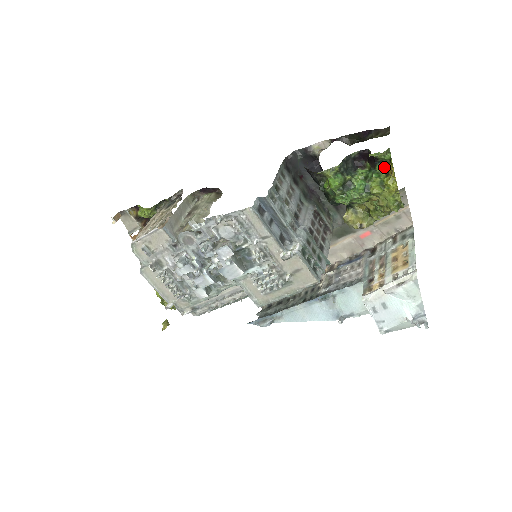
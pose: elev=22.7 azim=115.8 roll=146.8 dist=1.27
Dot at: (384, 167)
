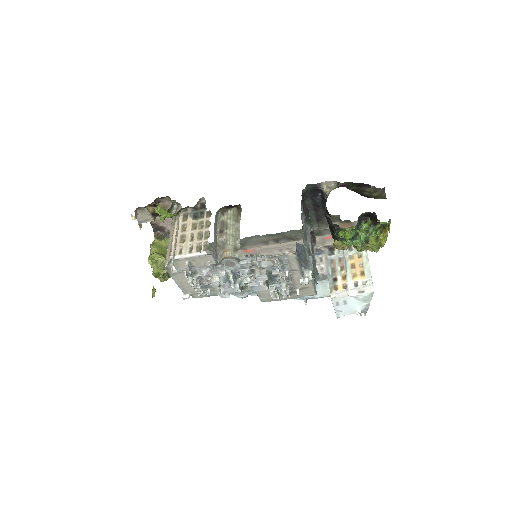
Dot at: (381, 226)
